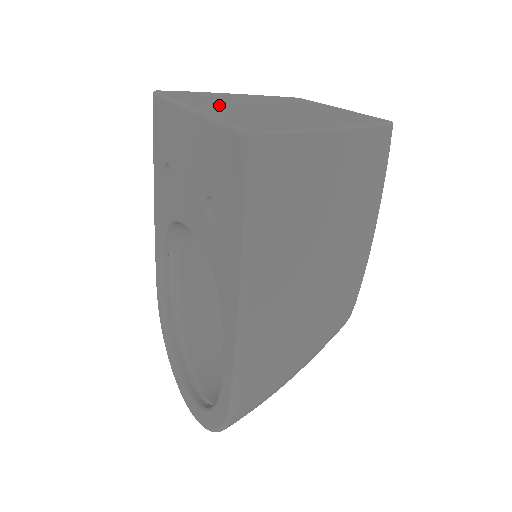
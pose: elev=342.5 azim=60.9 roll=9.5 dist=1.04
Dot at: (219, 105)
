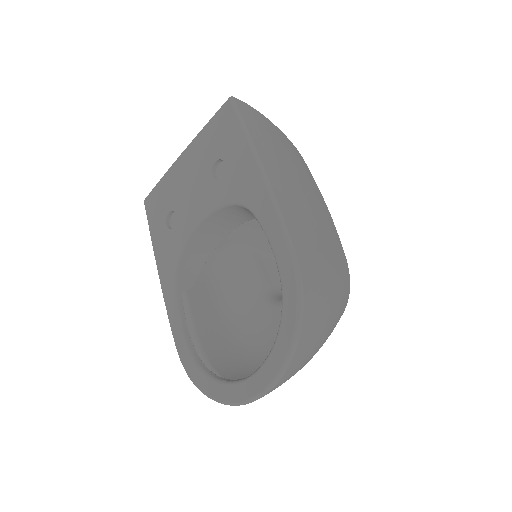
Dot at: occluded
